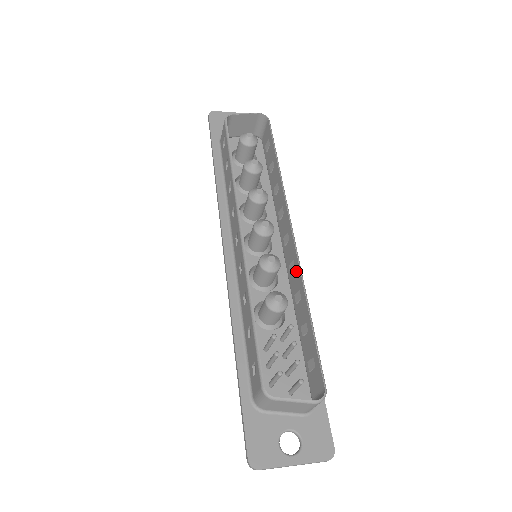
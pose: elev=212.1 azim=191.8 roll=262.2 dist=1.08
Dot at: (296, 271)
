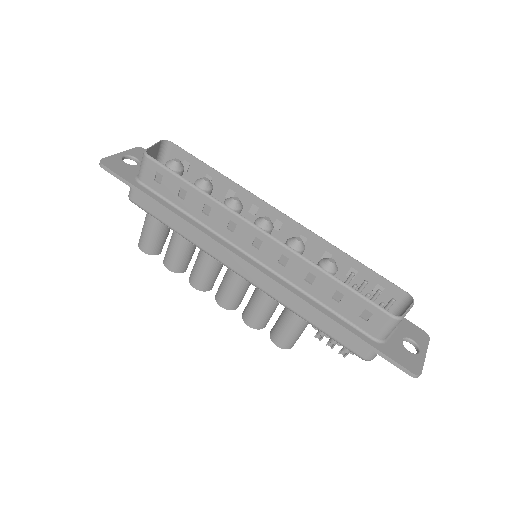
Dot at: (311, 240)
